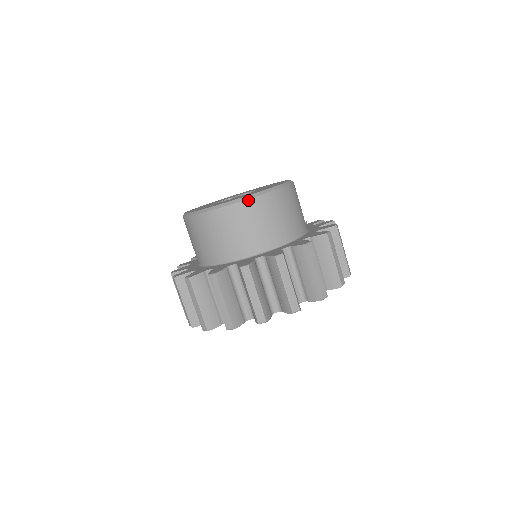
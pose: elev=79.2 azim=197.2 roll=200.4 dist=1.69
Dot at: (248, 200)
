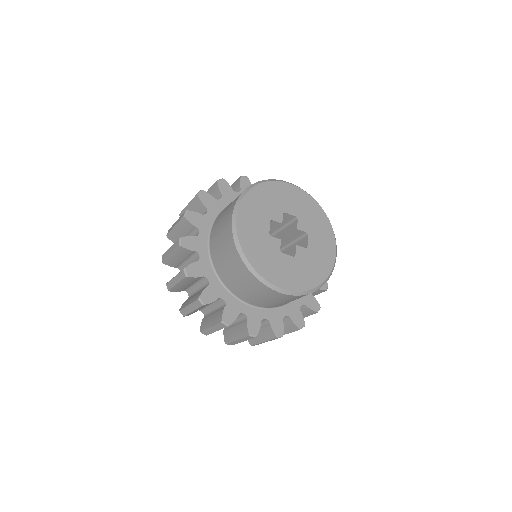
Dot at: occluded
